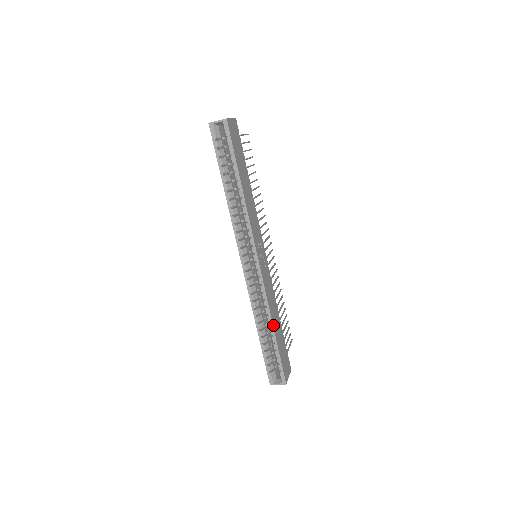
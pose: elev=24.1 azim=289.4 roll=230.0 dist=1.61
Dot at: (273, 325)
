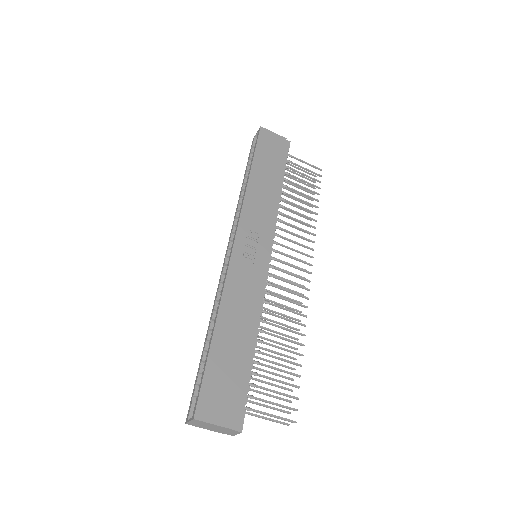
Dot at: (218, 320)
